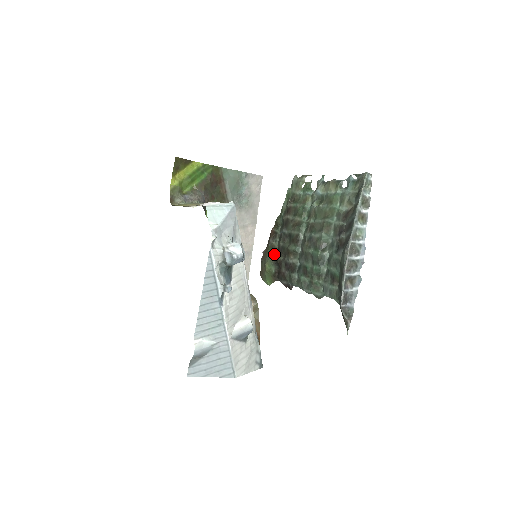
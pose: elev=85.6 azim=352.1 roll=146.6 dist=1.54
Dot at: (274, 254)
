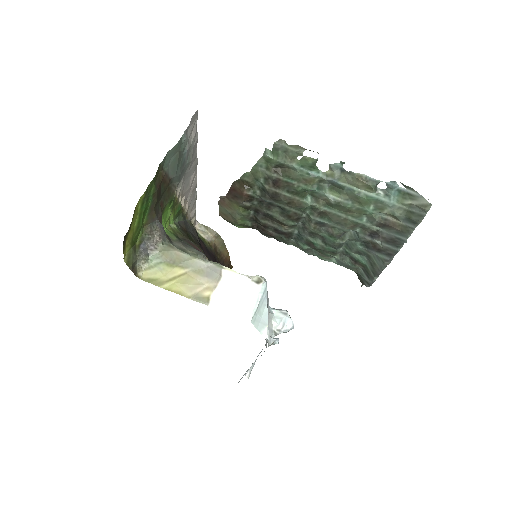
Dot at: (250, 213)
